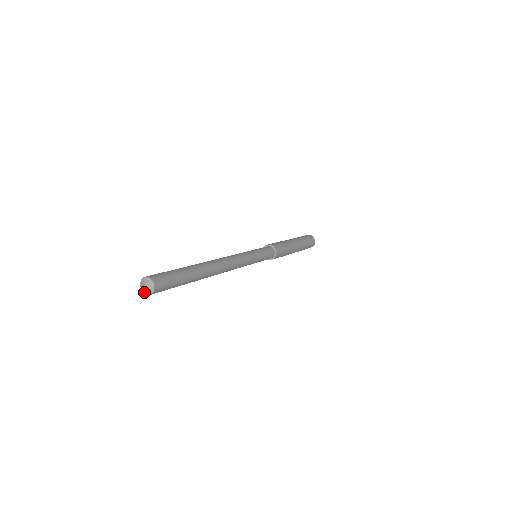
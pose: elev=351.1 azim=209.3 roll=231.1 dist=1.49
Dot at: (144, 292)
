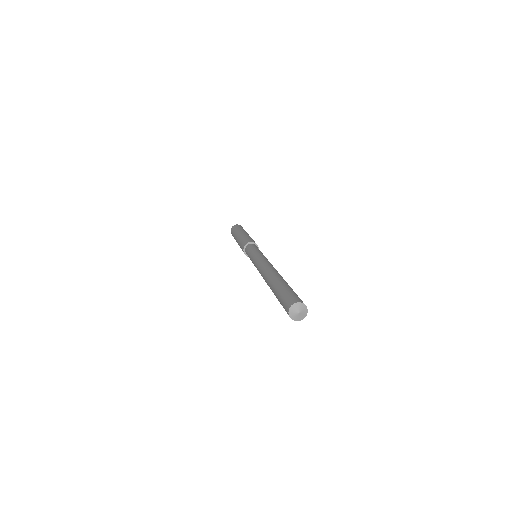
Dot at: (301, 319)
